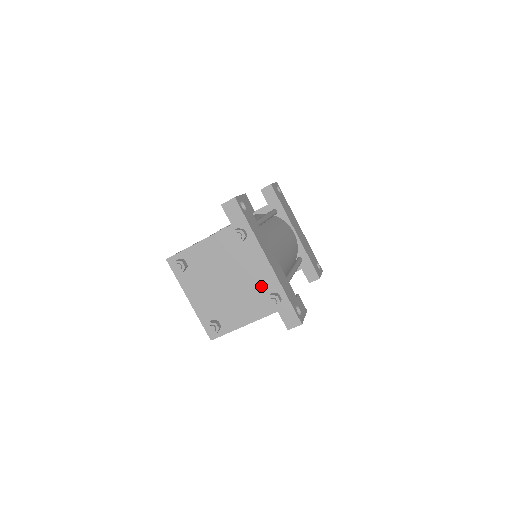
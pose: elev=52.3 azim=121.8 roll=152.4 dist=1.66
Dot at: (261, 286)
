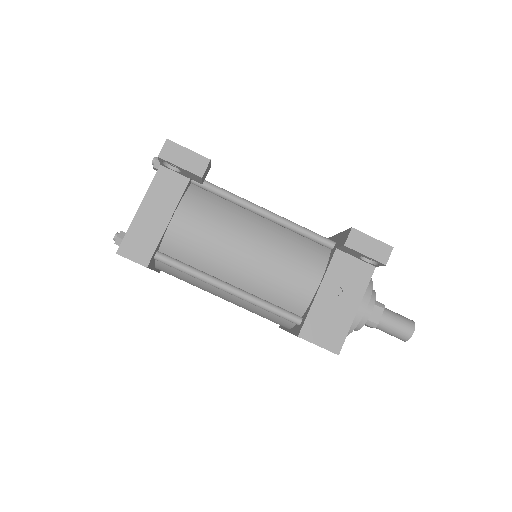
Dot at: occluded
